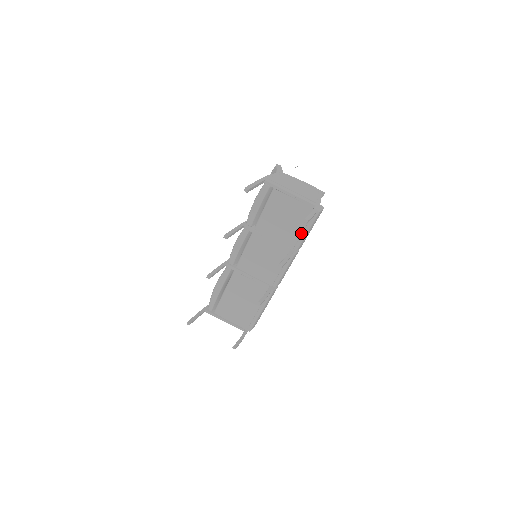
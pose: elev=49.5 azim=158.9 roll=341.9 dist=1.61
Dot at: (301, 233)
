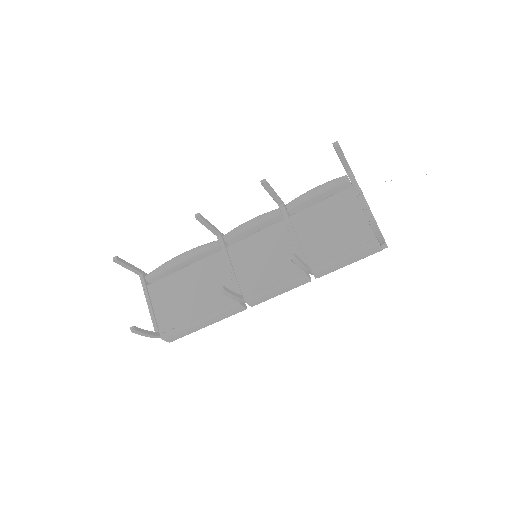
Dot at: (336, 255)
